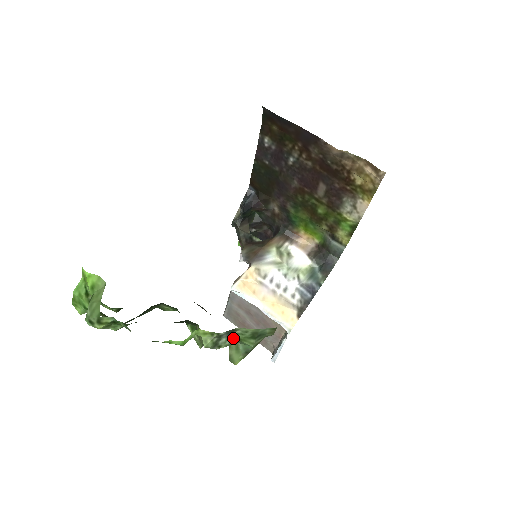
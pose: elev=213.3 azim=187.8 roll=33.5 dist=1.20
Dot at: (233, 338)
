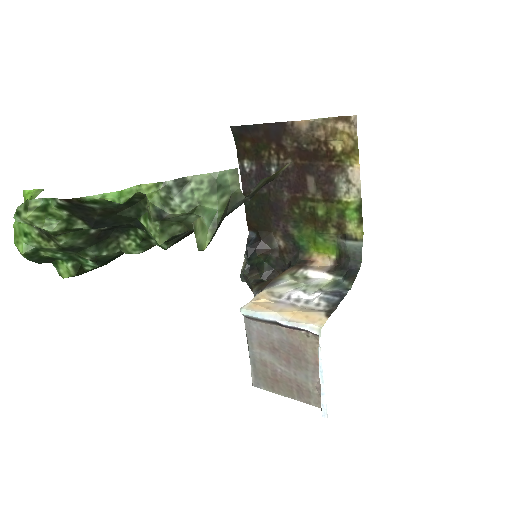
Dot at: (189, 200)
